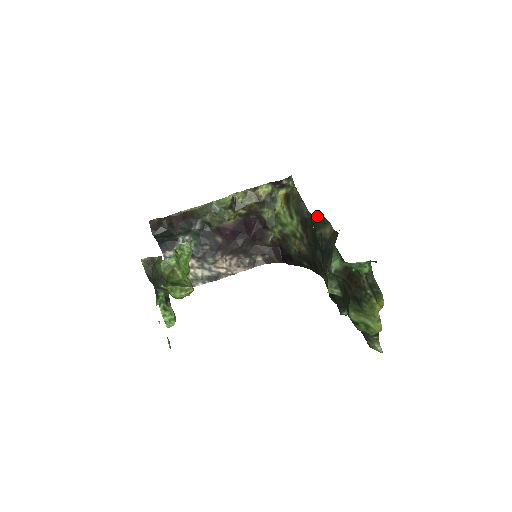
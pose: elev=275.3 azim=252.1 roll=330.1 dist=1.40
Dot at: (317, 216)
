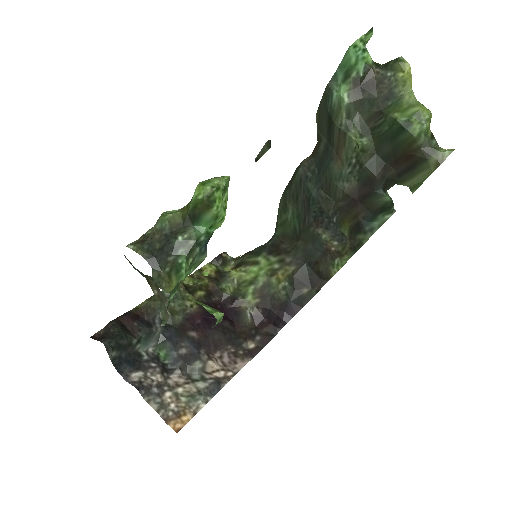
Dot at: (284, 193)
